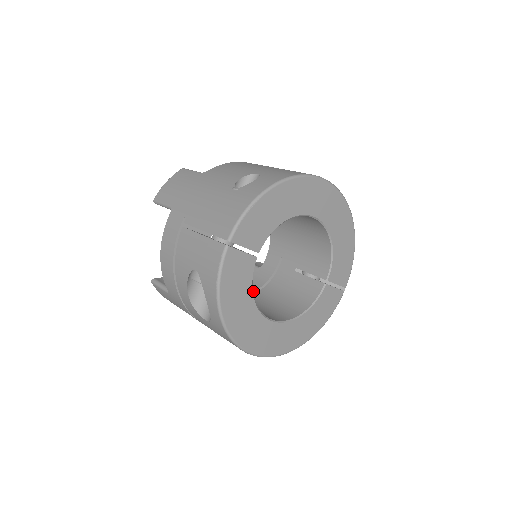
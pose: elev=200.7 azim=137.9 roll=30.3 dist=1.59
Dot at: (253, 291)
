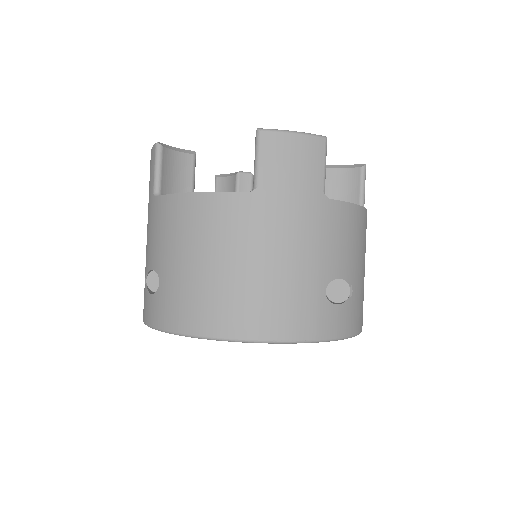
Dot at: occluded
